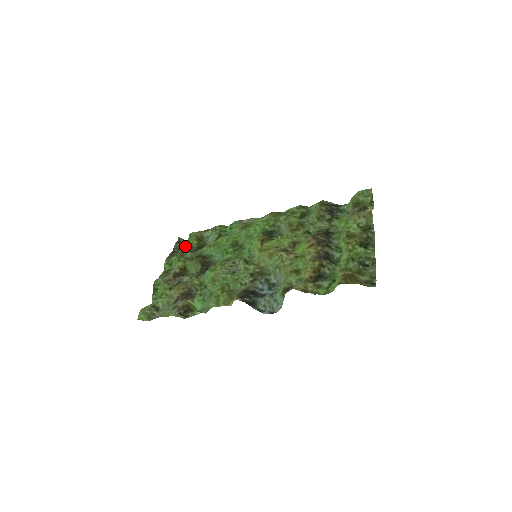
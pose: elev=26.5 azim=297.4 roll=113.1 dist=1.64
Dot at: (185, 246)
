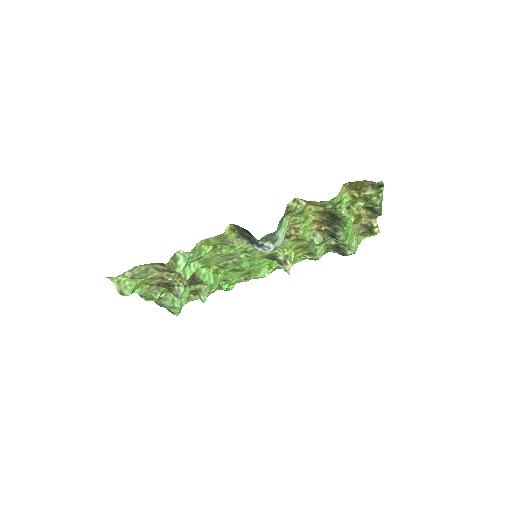
Dot at: occluded
